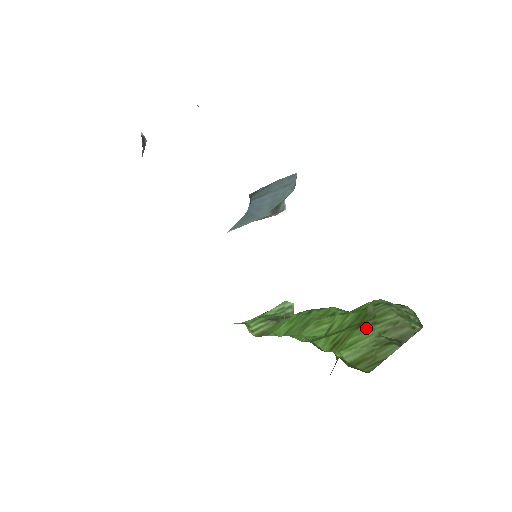
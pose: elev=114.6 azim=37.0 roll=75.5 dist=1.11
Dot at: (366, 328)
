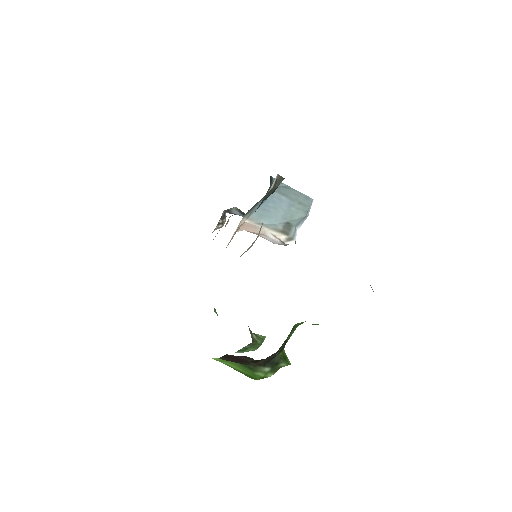
Dot at: occluded
